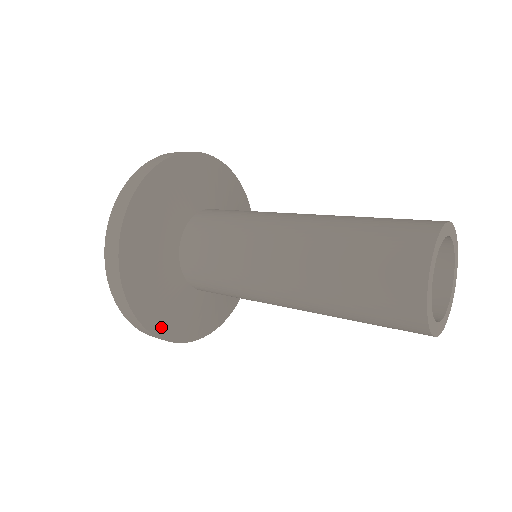
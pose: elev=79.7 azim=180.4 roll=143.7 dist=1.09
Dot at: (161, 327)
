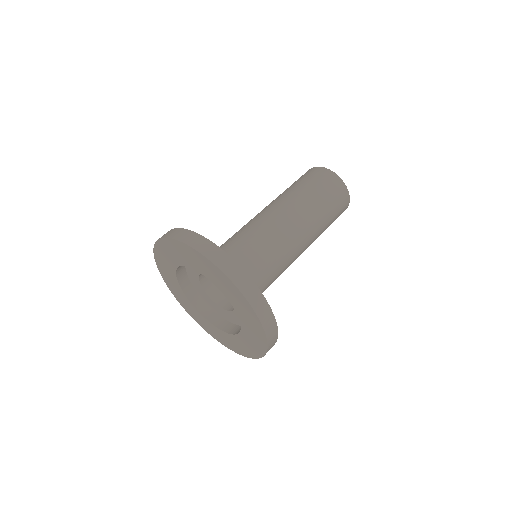
Dot at: occluded
